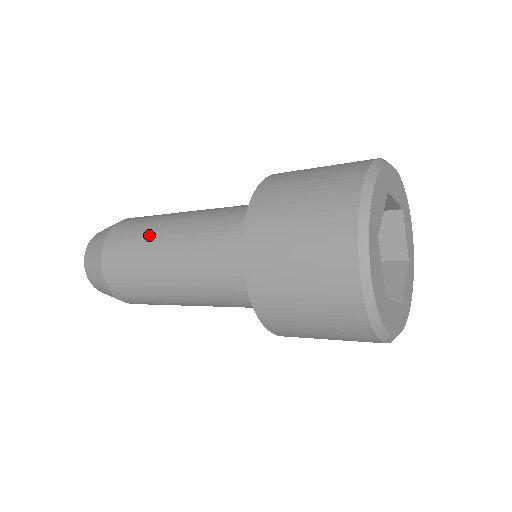
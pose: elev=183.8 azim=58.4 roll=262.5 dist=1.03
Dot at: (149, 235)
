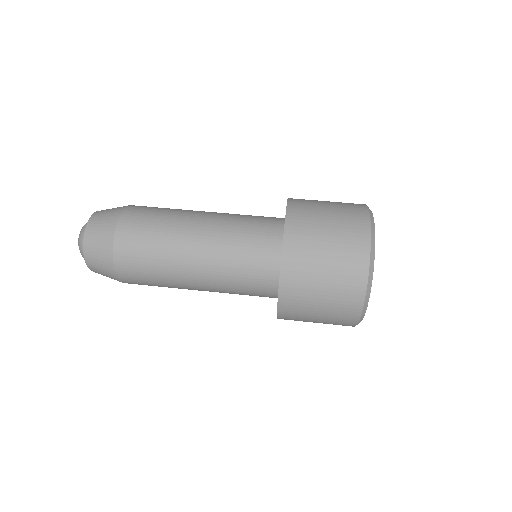
Dot at: (168, 271)
